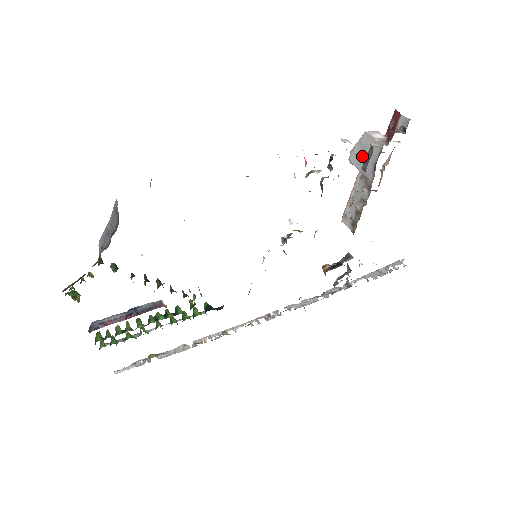
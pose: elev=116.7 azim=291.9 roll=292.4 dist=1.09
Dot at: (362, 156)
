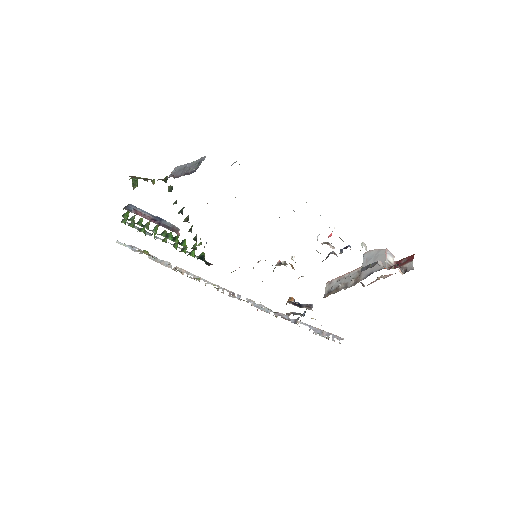
Dot at: (371, 260)
